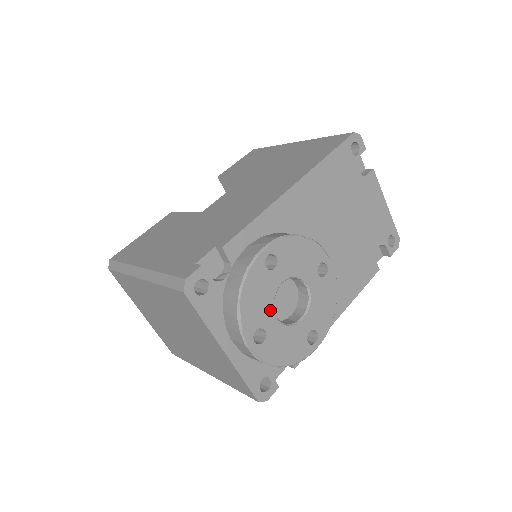
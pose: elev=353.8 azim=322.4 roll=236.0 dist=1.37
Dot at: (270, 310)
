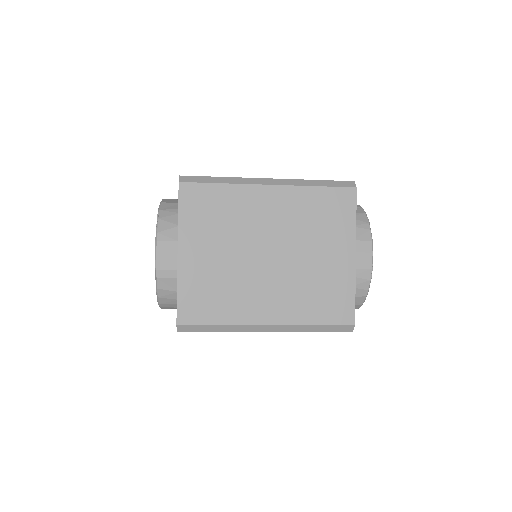
Dot at: occluded
